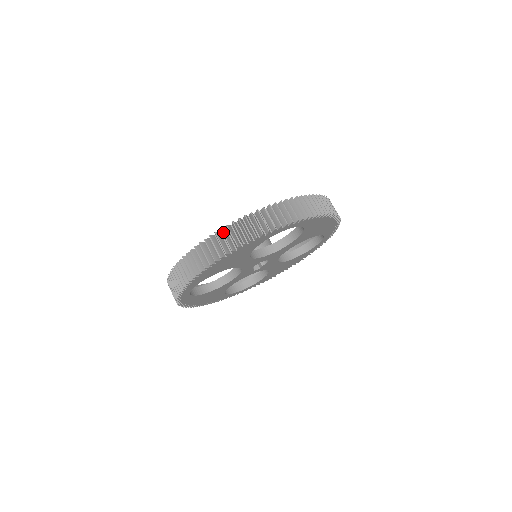
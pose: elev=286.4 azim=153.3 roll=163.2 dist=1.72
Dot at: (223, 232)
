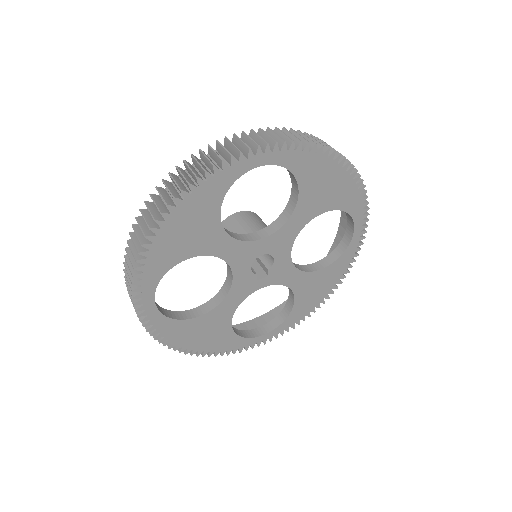
Dot at: (164, 182)
